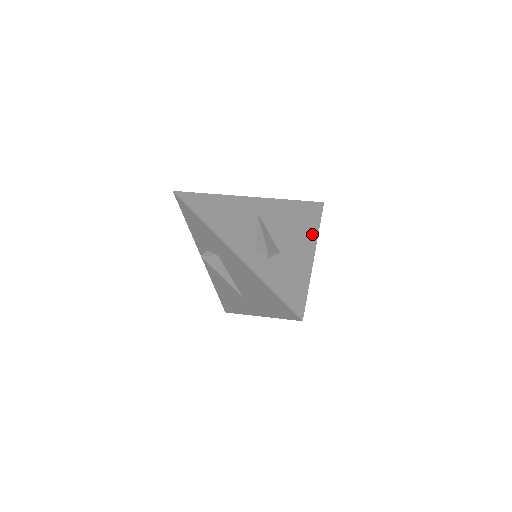
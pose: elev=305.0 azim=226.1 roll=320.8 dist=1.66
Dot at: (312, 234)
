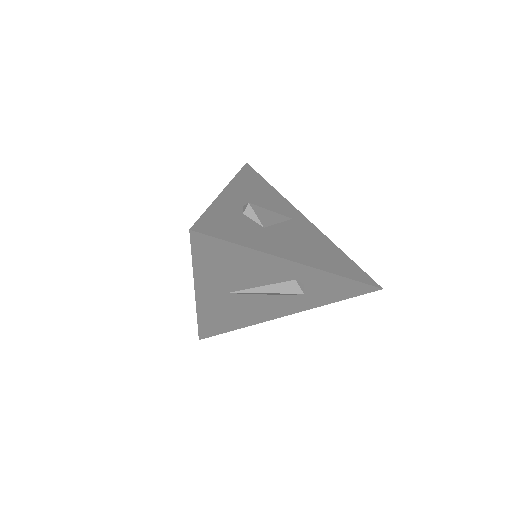
Dot at: (324, 266)
